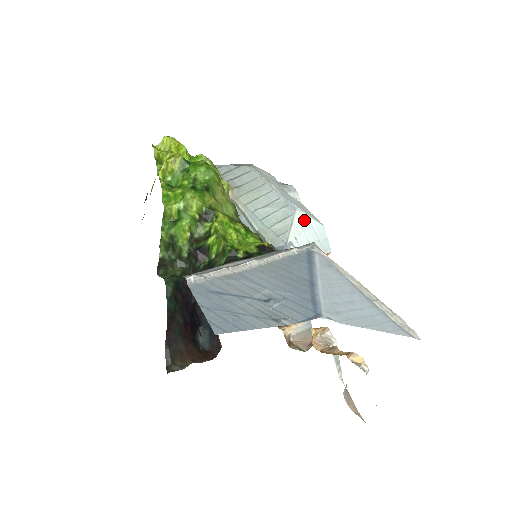
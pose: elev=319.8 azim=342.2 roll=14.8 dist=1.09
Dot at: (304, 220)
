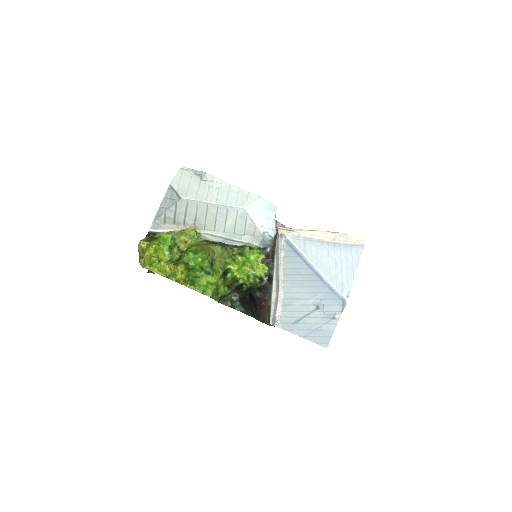
Dot at: (253, 209)
